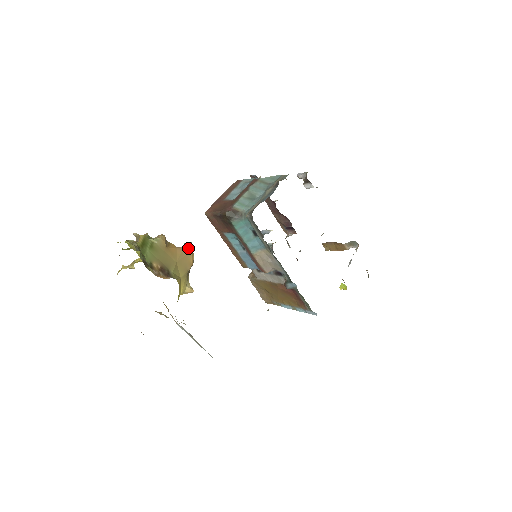
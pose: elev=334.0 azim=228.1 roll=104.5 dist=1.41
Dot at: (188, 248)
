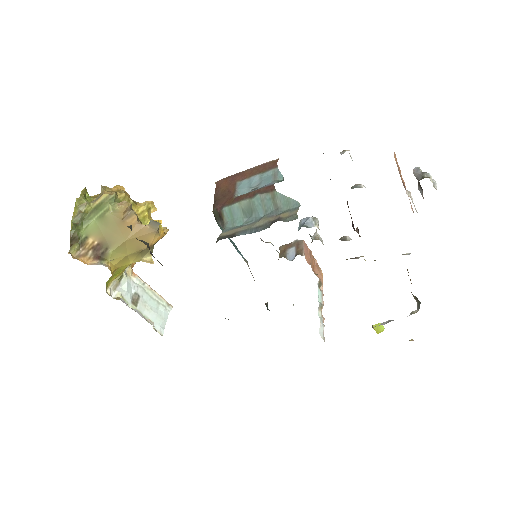
Dot at: (151, 228)
